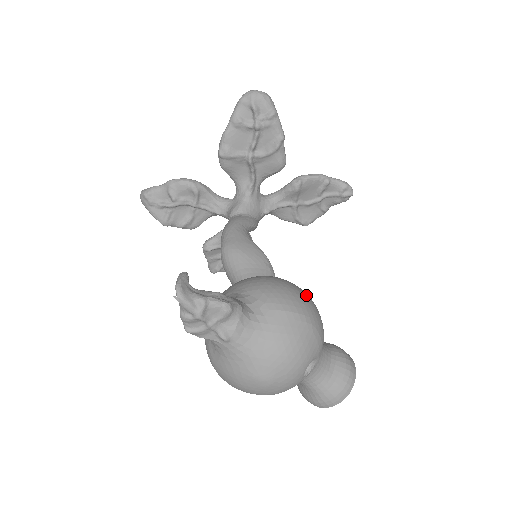
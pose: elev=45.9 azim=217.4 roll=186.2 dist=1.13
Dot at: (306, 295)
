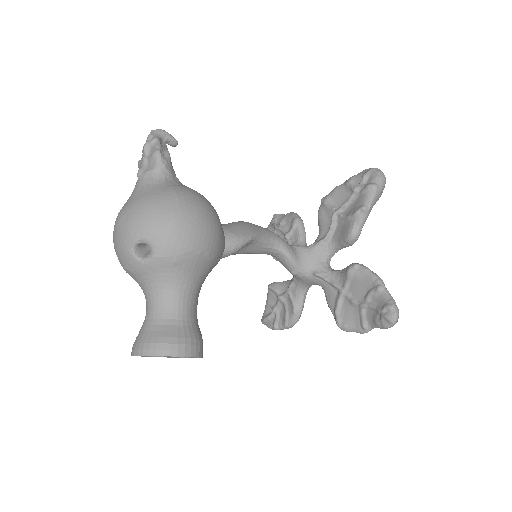
Dot at: (207, 223)
